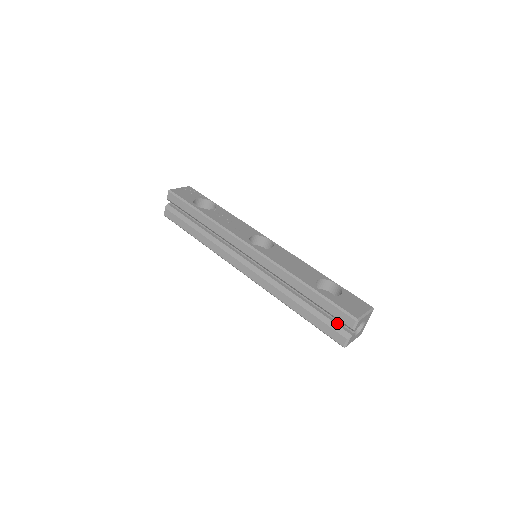
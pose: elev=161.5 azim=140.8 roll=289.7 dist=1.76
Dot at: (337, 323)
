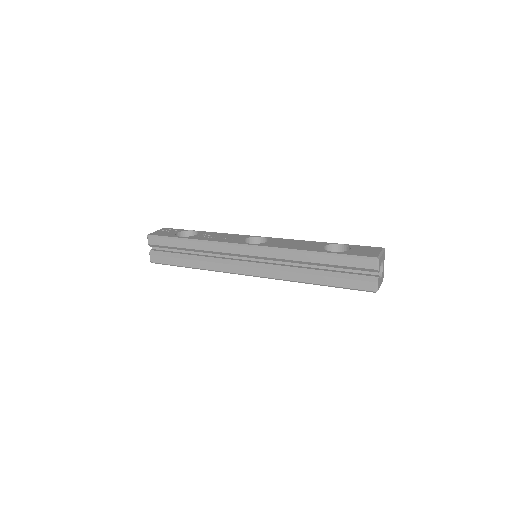
Dot at: (359, 274)
